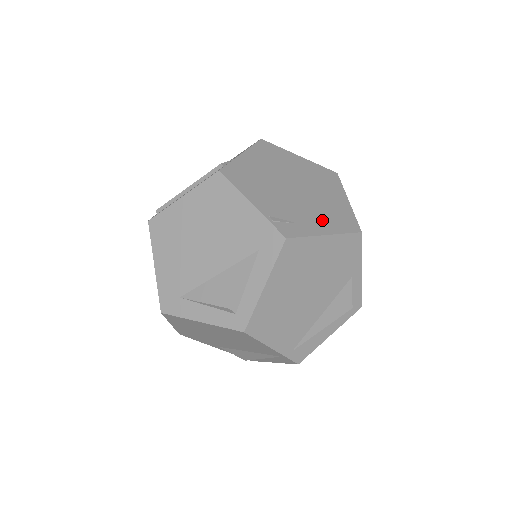
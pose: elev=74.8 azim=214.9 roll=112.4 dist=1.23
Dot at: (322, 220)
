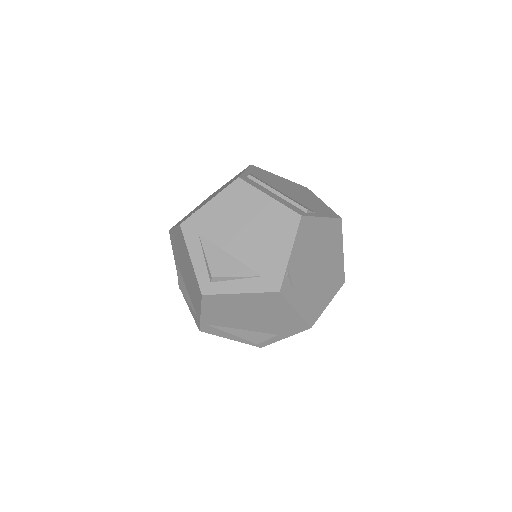
Dot at: (305, 301)
